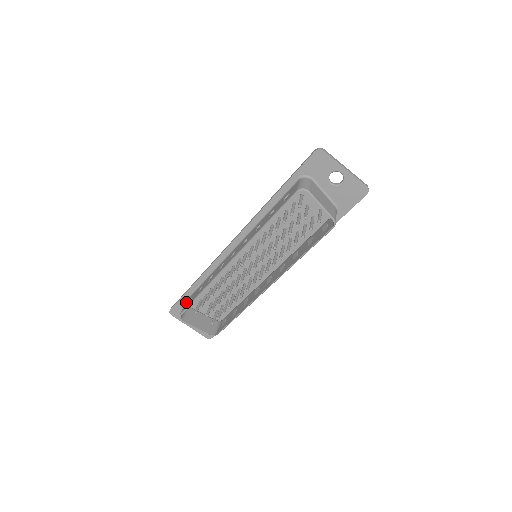
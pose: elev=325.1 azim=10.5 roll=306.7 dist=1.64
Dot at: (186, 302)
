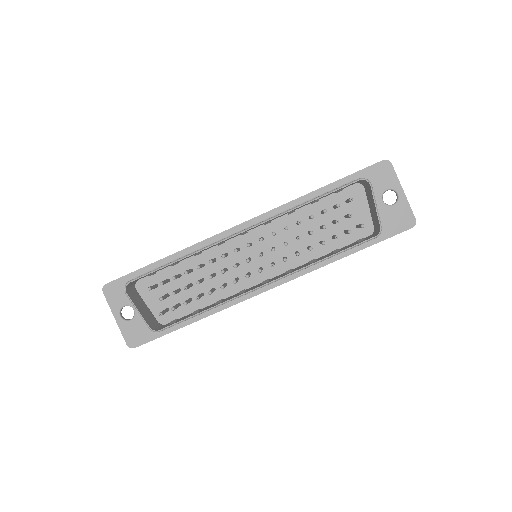
Dot at: occluded
